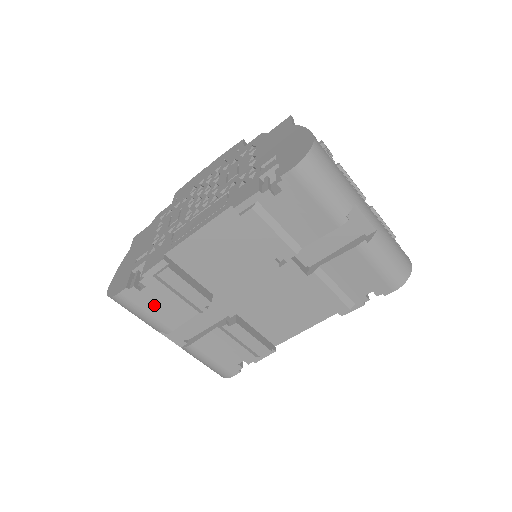
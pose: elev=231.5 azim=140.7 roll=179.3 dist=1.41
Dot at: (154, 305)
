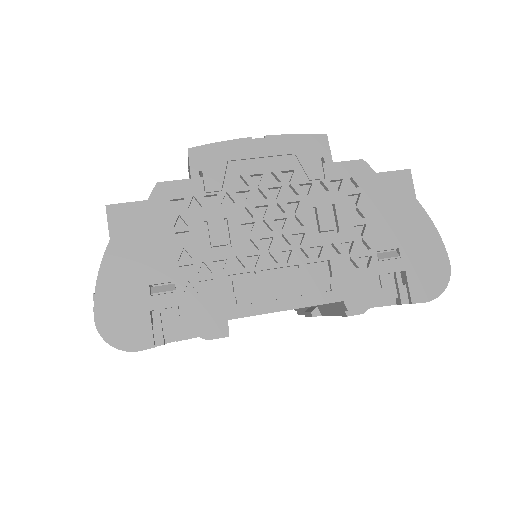
Dot at: occluded
